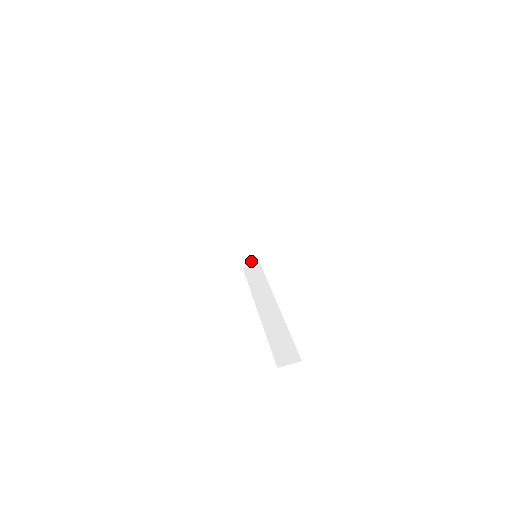
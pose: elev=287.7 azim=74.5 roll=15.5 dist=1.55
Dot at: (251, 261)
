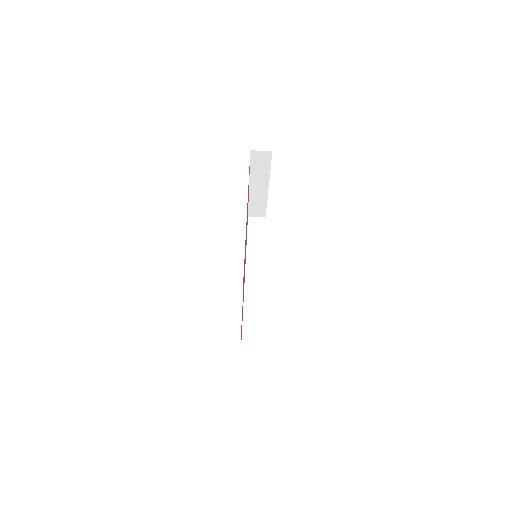
Dot at: (258, 214)
